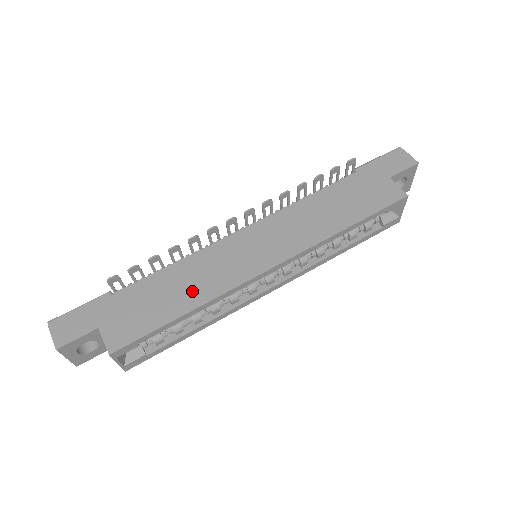
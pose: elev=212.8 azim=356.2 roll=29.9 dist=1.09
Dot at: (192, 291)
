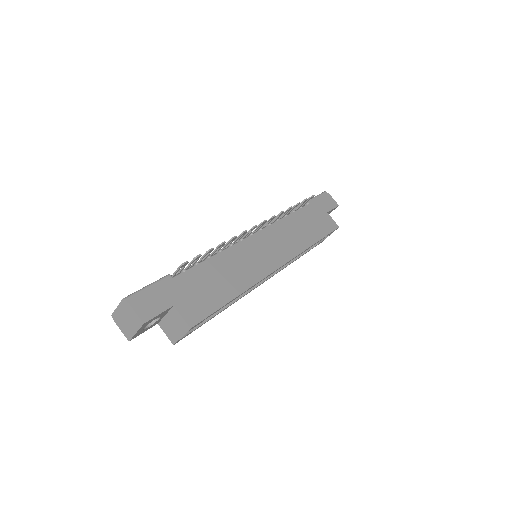
Dot at: (235, 280)
